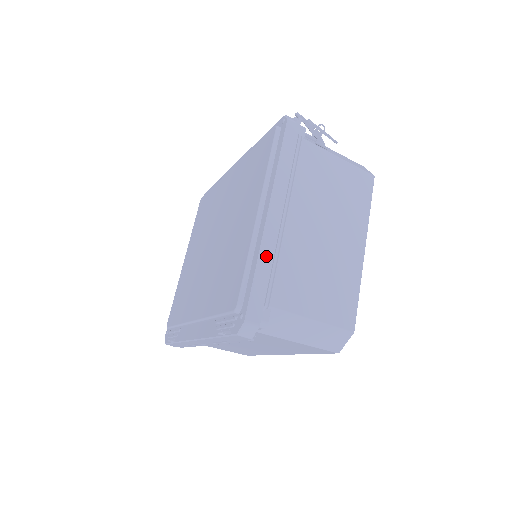
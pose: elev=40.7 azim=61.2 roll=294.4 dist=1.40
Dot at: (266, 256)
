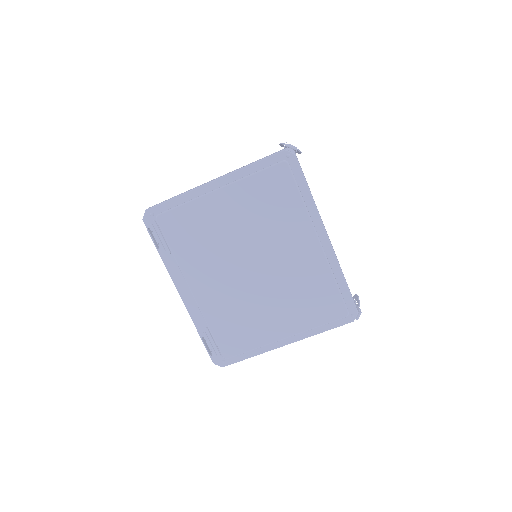
Dot at: occluded
